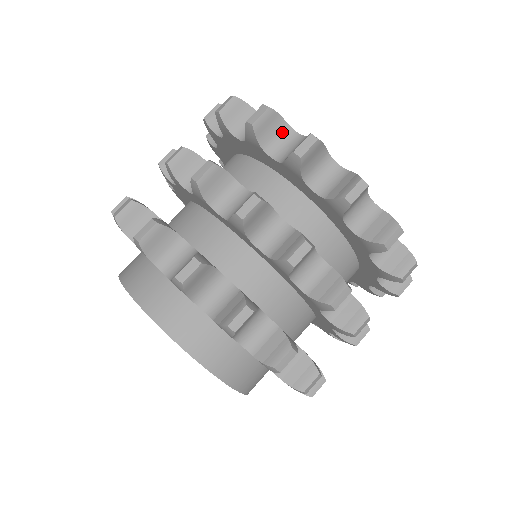
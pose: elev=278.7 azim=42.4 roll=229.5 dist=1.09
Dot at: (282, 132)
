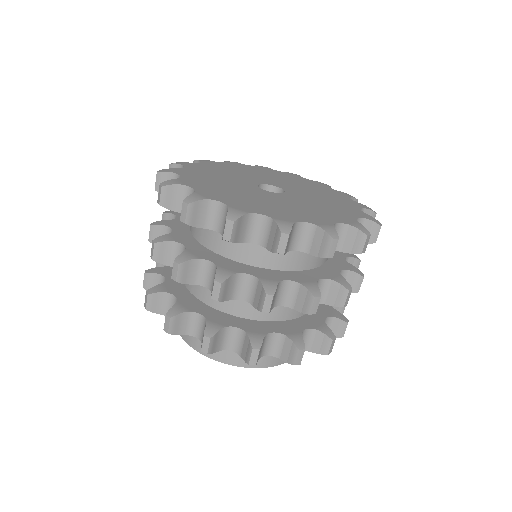
Dot at: (249, 221)
